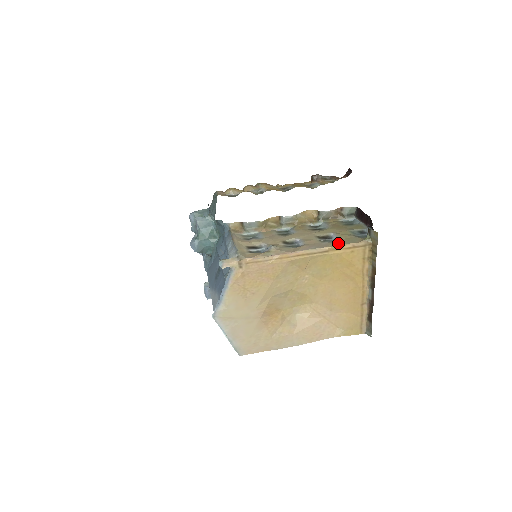
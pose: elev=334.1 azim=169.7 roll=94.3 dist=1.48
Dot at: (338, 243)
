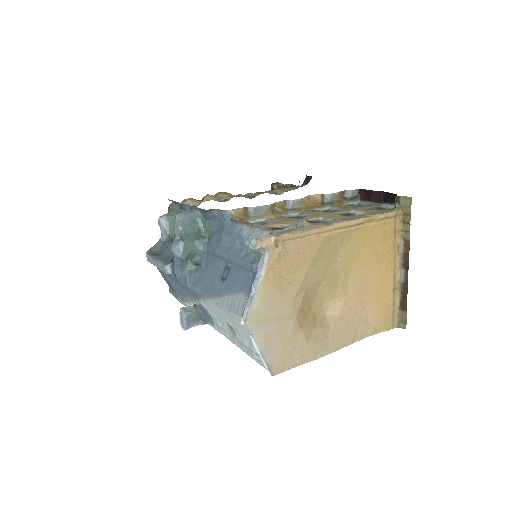
Dot at: (370, 214)
